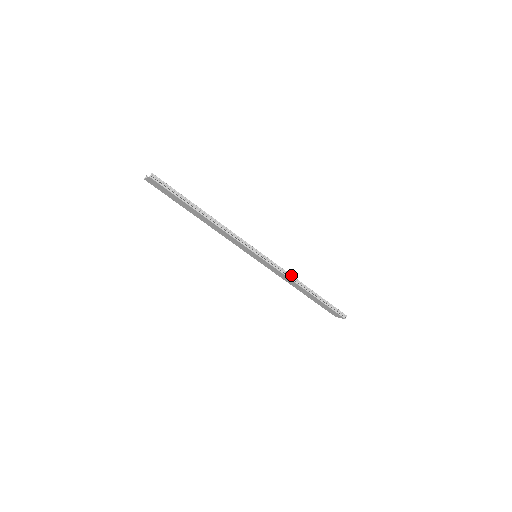
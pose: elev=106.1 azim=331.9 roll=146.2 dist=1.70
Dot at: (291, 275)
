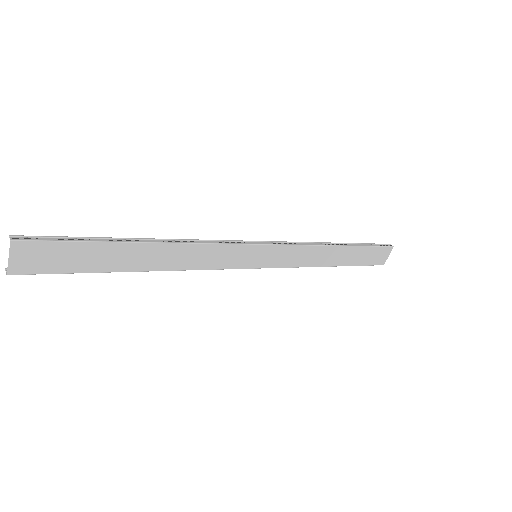
Dot at: (308, 242)
